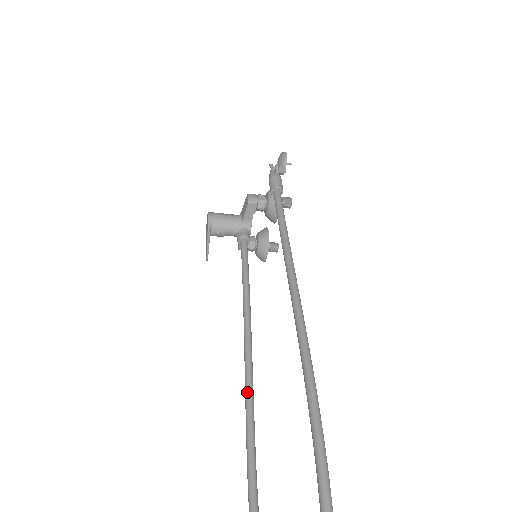
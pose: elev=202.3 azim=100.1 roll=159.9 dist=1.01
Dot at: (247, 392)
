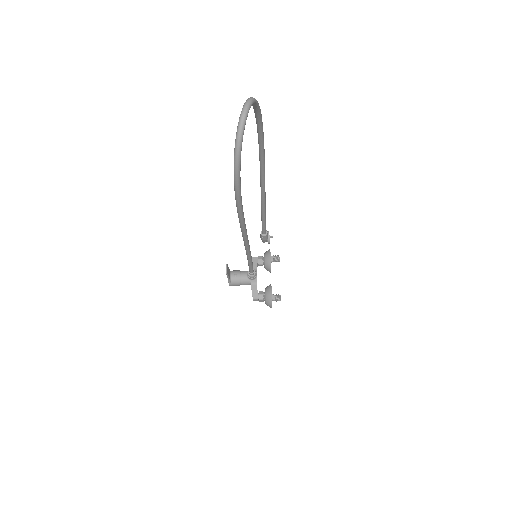
Dot at: occluded
